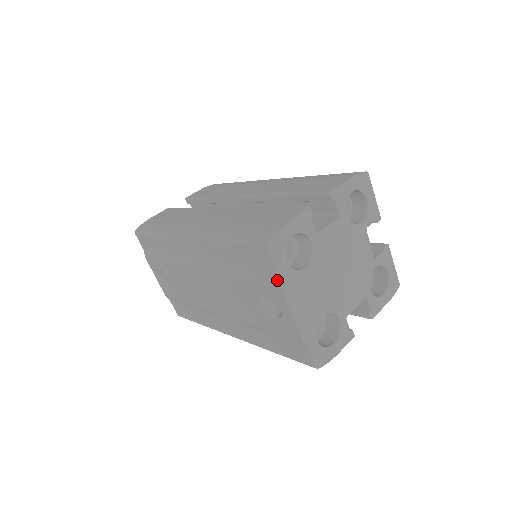
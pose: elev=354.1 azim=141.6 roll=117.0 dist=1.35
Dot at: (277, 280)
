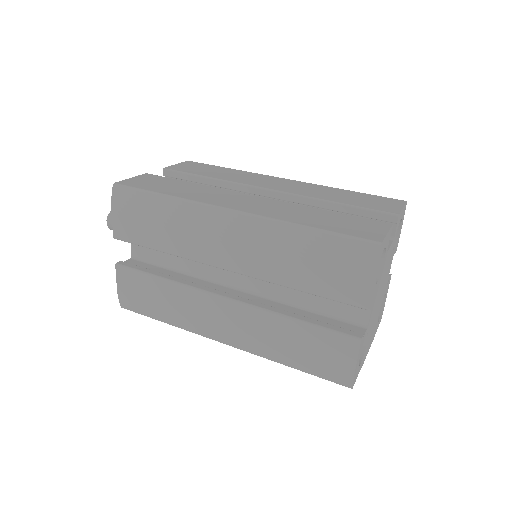
Dot at: occluded
